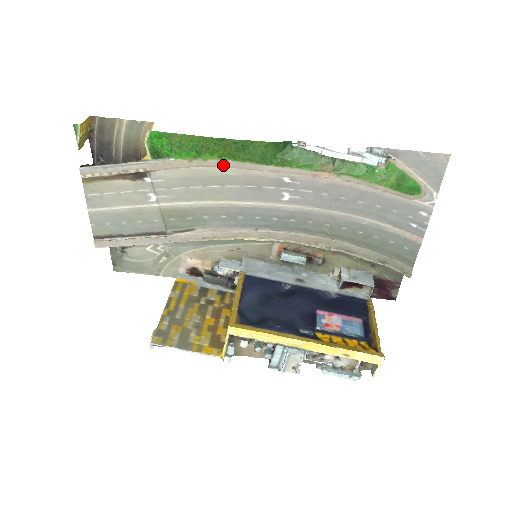
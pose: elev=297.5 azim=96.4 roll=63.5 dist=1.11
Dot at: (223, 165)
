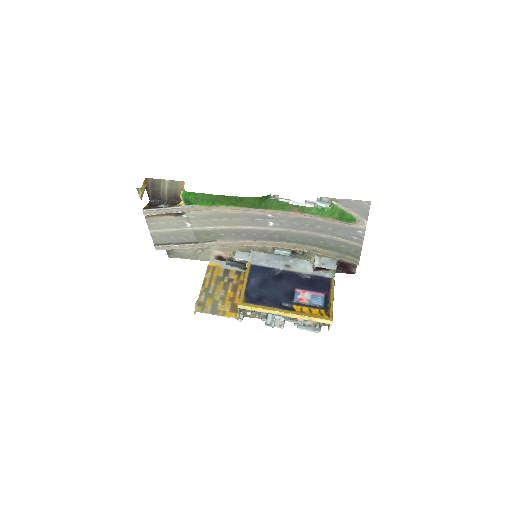
Dot at: (229, 209)
